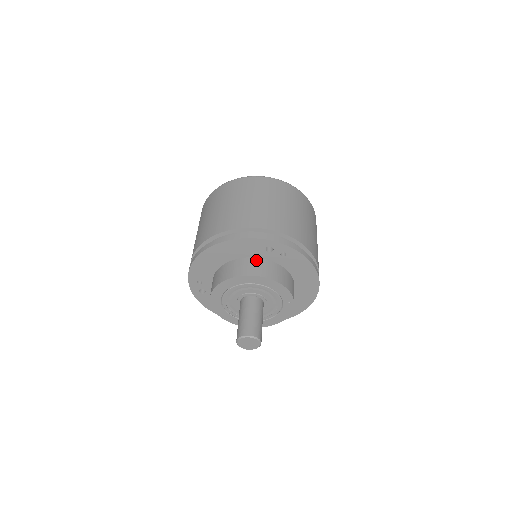
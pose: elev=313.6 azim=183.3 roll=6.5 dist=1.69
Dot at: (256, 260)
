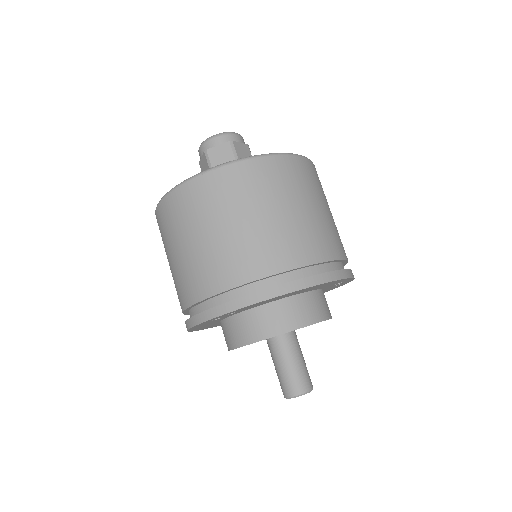
Dot at: (321, 293)
